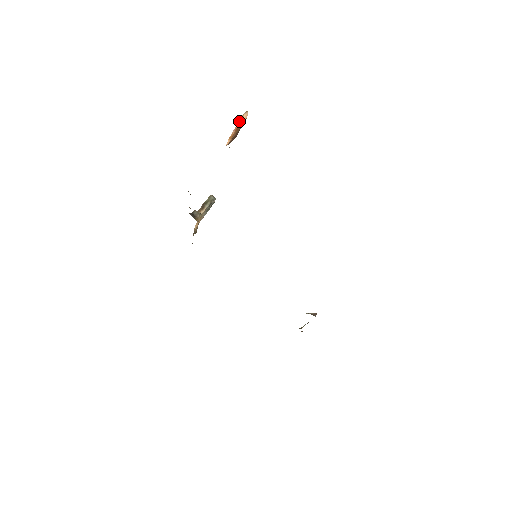
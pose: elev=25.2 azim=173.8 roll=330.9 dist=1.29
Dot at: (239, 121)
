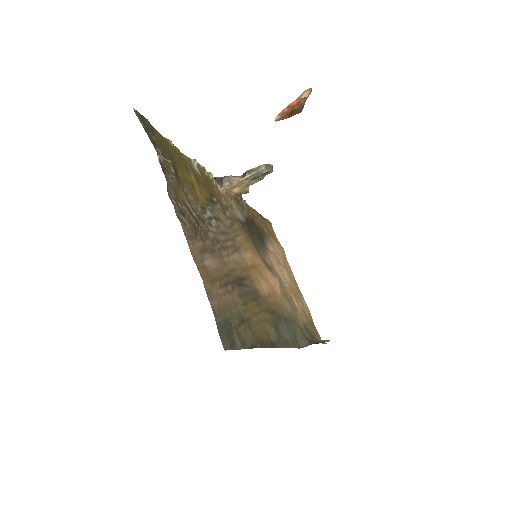
Dot at: occluded
